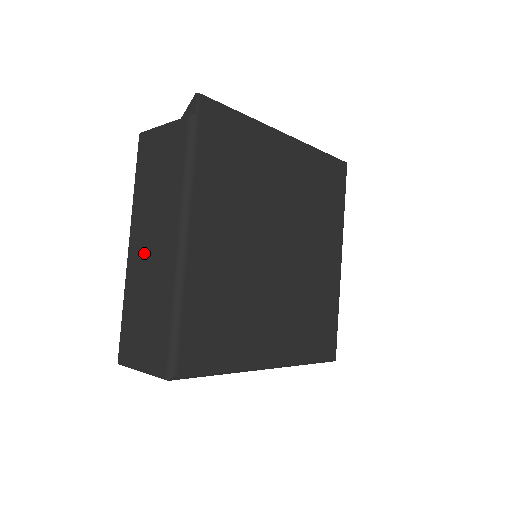
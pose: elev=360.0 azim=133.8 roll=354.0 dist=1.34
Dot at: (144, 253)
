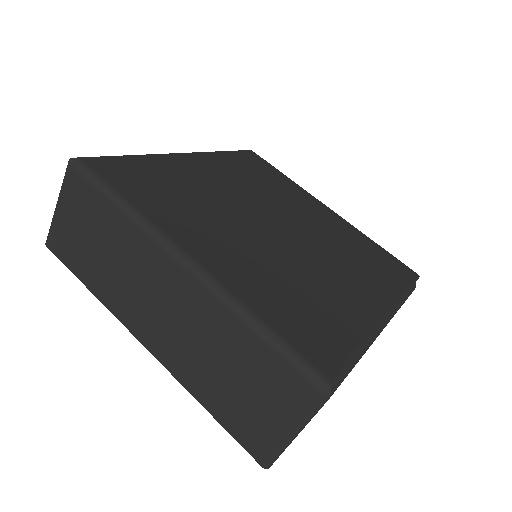
Dot at: occluded
